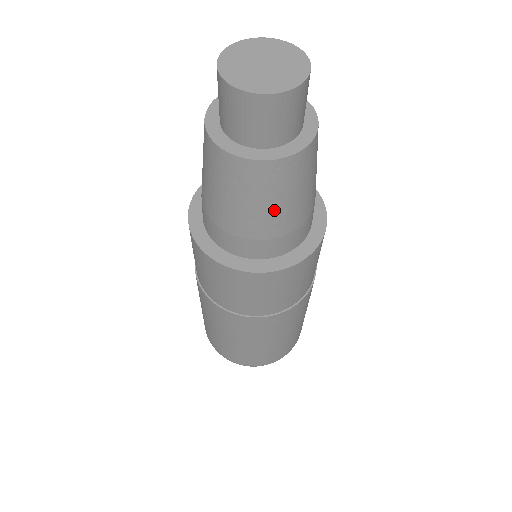
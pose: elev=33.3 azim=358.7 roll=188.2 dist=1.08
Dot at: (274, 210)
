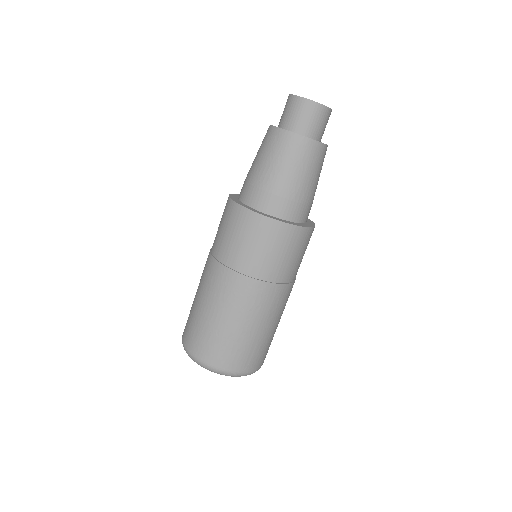
Dot at: (267, 164)
